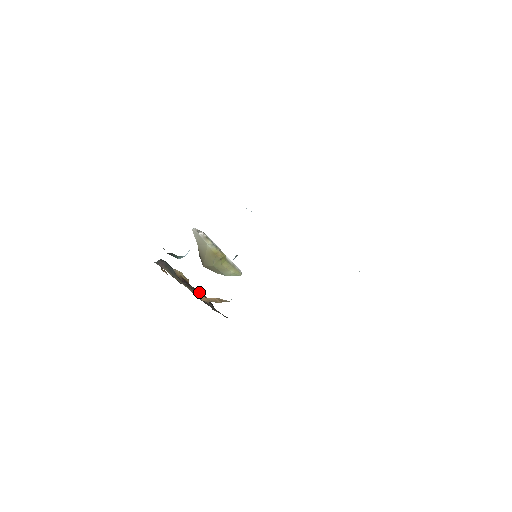
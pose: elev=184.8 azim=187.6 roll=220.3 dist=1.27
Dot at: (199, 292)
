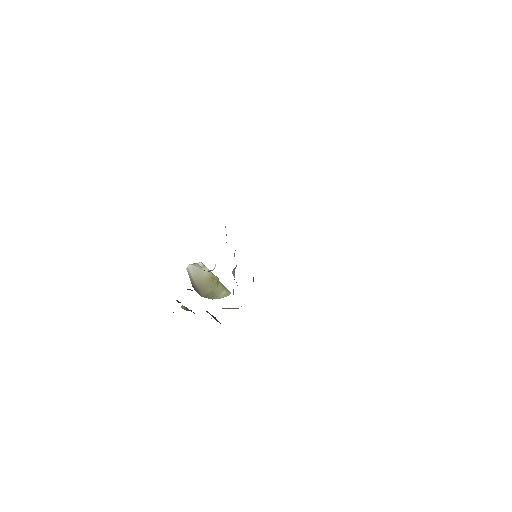
Dot at: (210, 314)
